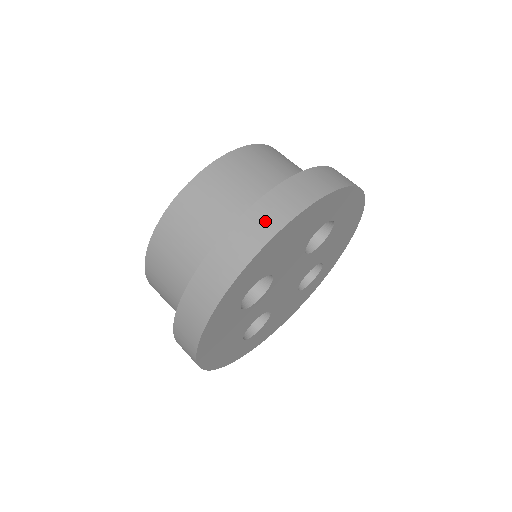
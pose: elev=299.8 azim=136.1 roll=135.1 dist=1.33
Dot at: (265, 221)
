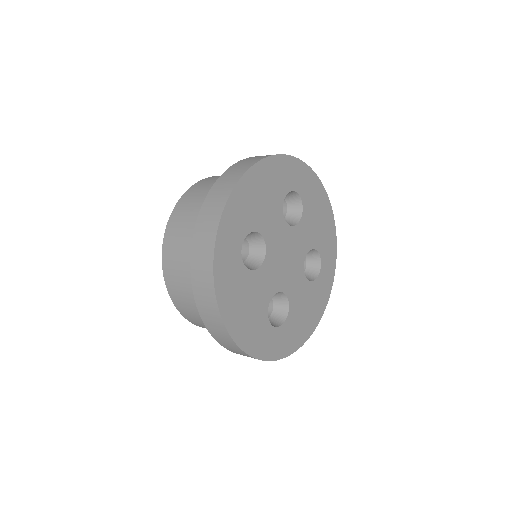
Dot at: (230, 178)
